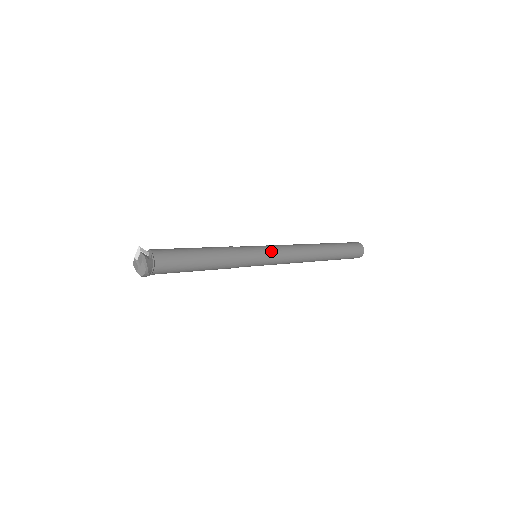
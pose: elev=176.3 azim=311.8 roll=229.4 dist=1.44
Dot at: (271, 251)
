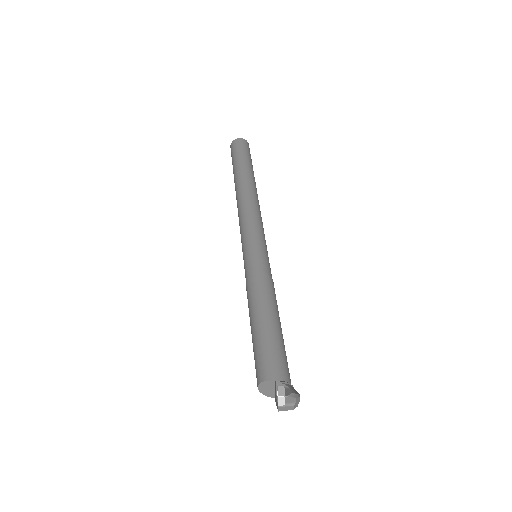
Dot at: (258, 237)
